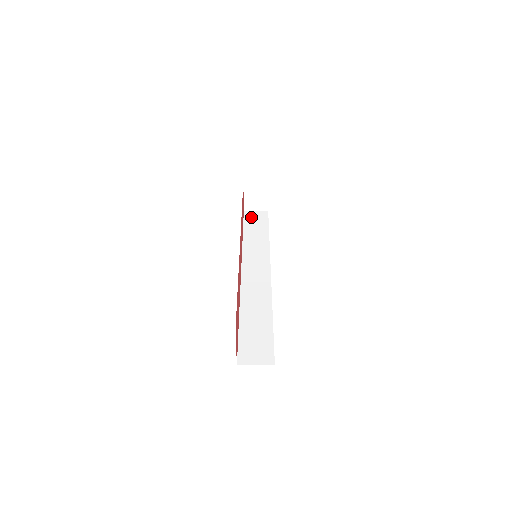
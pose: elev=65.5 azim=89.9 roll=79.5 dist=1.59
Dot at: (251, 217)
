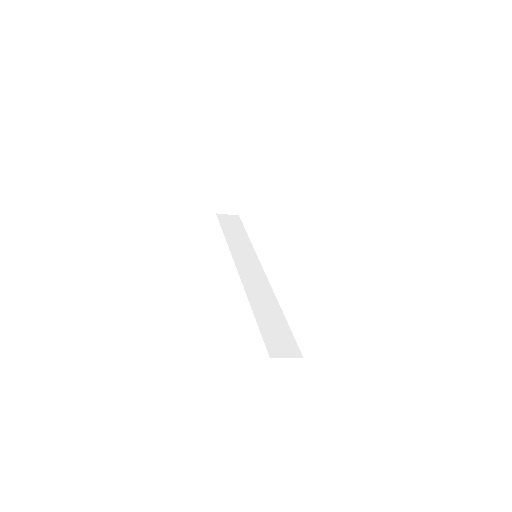
Dot at: (225, 219)
